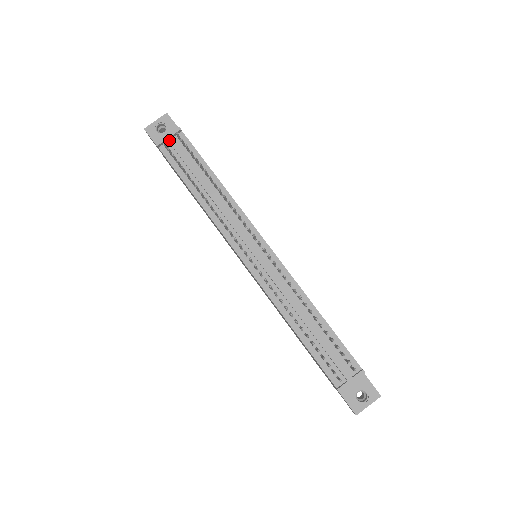
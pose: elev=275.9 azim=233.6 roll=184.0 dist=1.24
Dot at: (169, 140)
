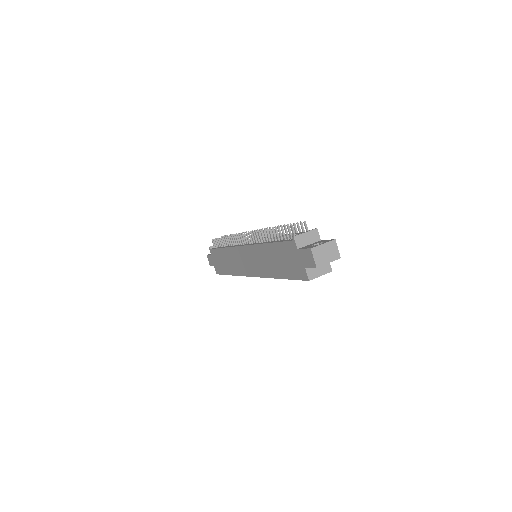
Dot at: occluded
